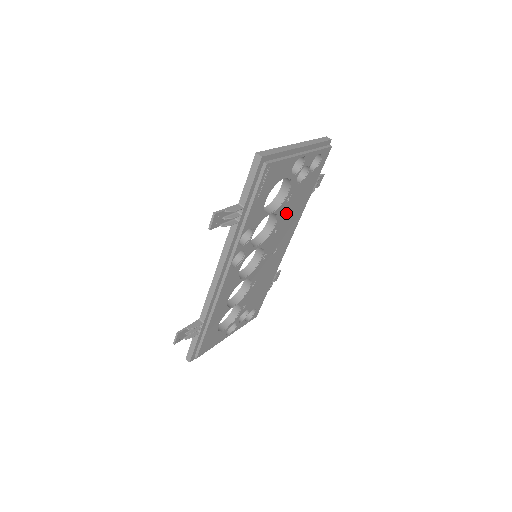
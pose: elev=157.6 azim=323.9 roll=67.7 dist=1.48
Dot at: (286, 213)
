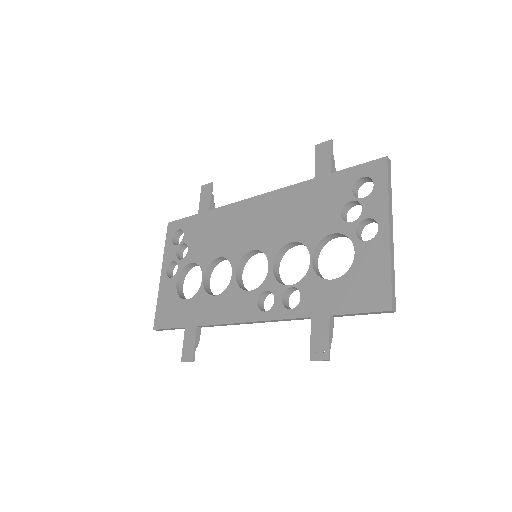
Dot at: occluded
